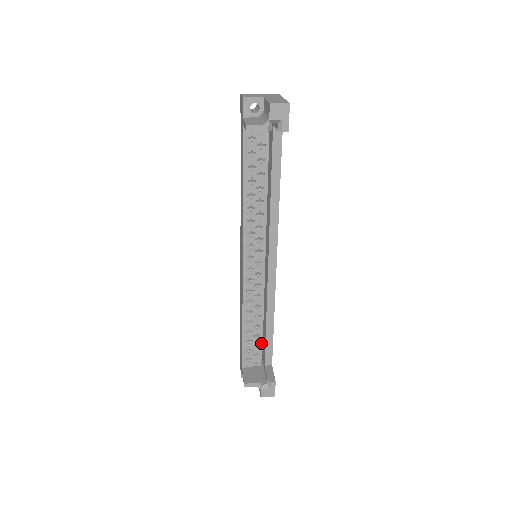
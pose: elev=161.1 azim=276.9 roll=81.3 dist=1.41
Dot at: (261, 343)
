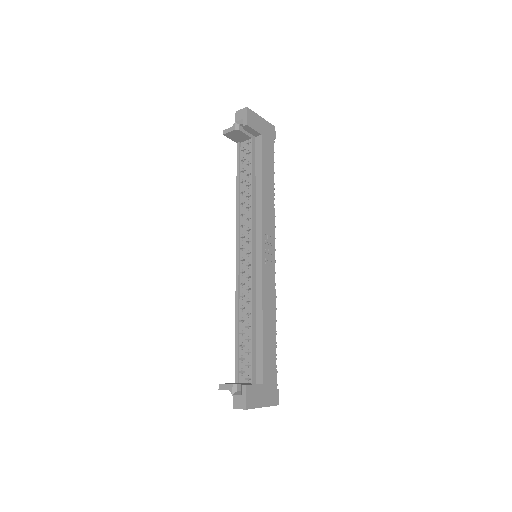
Dot at: occluded
